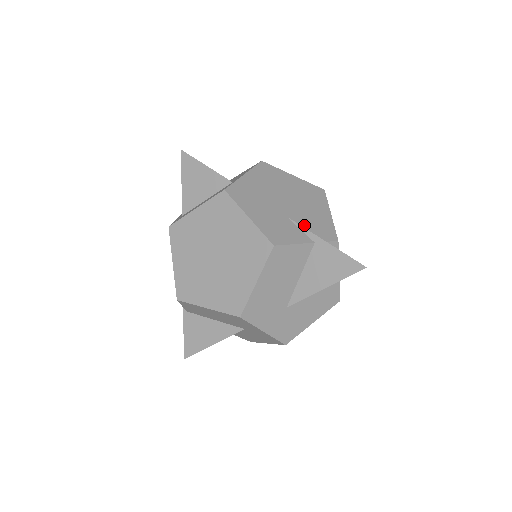
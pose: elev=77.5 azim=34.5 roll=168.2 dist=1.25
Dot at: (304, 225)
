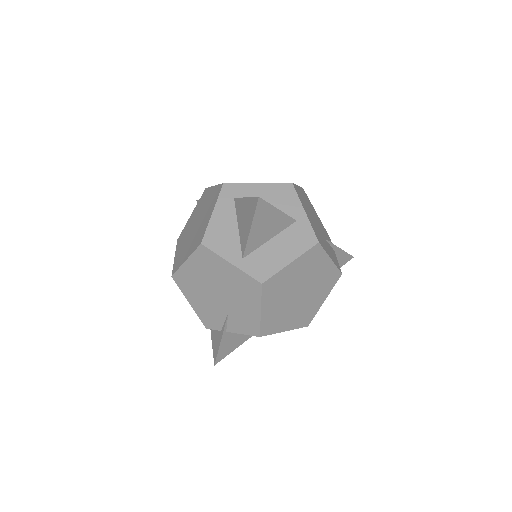
Dot at: (327, 239)
